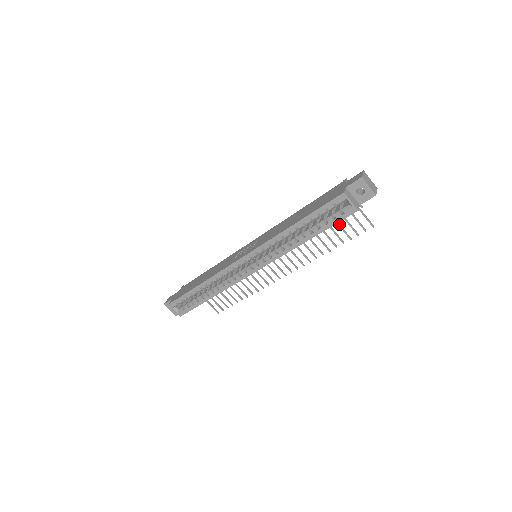
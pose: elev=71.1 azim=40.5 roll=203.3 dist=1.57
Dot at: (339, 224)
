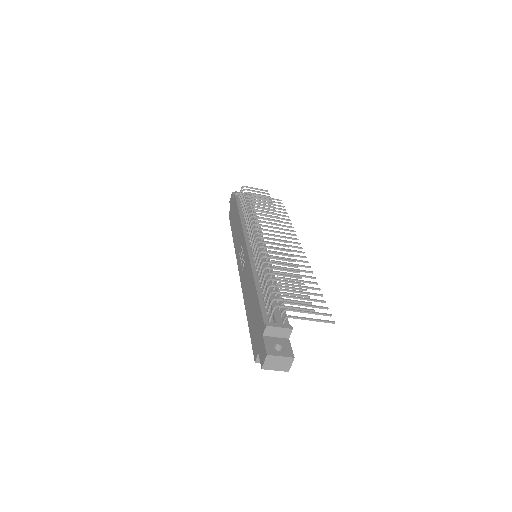
Dot at: (302, 299)
